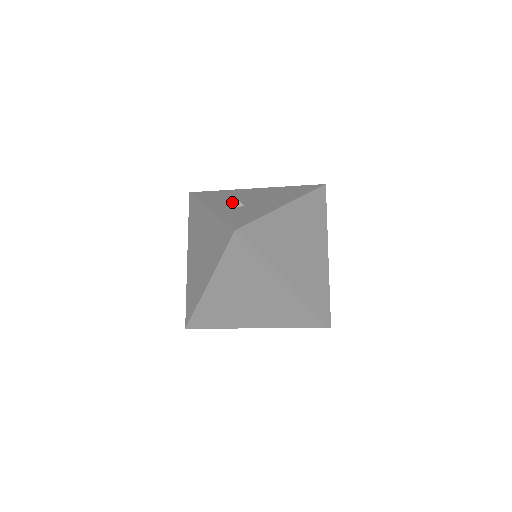
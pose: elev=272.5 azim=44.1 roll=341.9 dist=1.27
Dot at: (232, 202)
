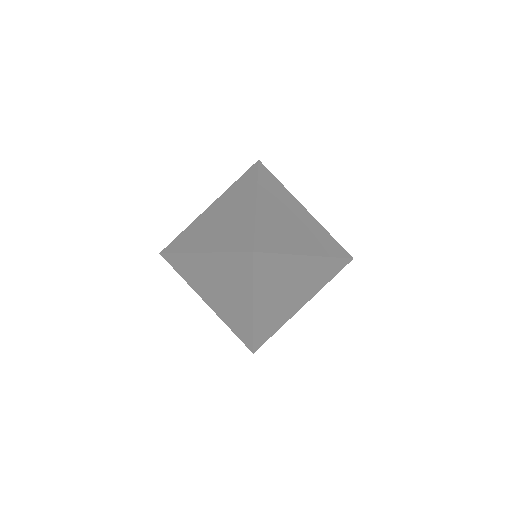
Dot at: occluded
